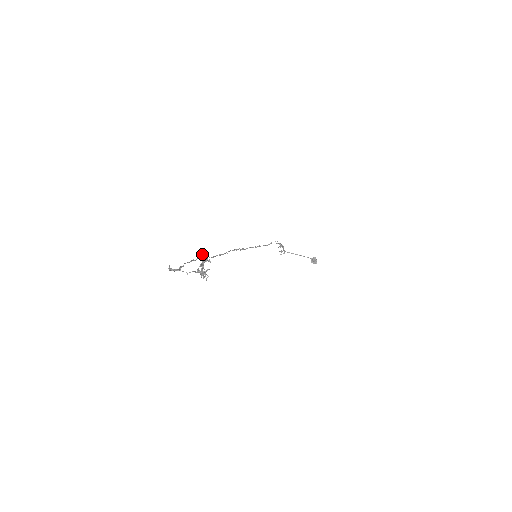
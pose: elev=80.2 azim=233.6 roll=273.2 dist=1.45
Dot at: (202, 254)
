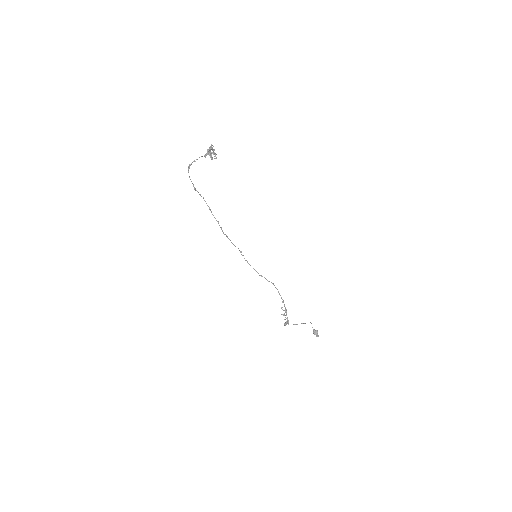
Dot at: (212, 145)
